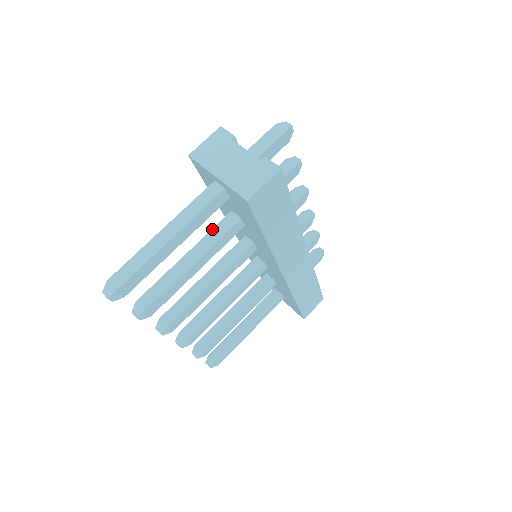
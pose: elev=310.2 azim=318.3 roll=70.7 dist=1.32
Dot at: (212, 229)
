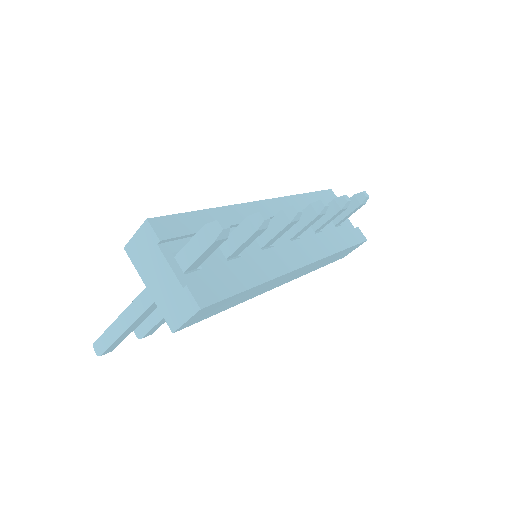
Dot at: occluded
